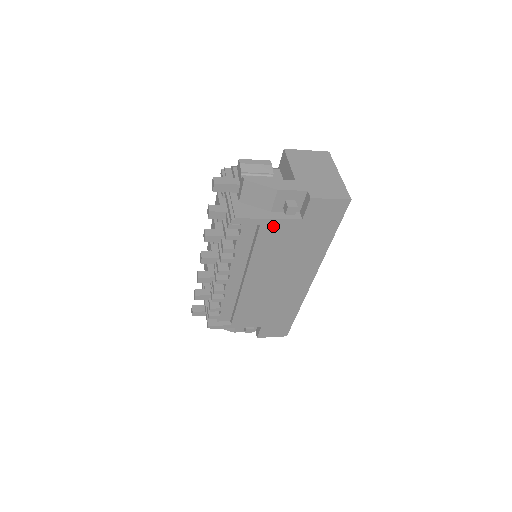
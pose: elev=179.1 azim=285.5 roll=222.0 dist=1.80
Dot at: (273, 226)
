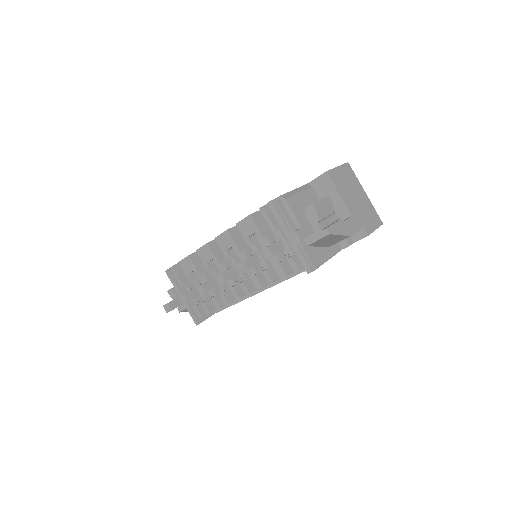
Dot at: occluded
